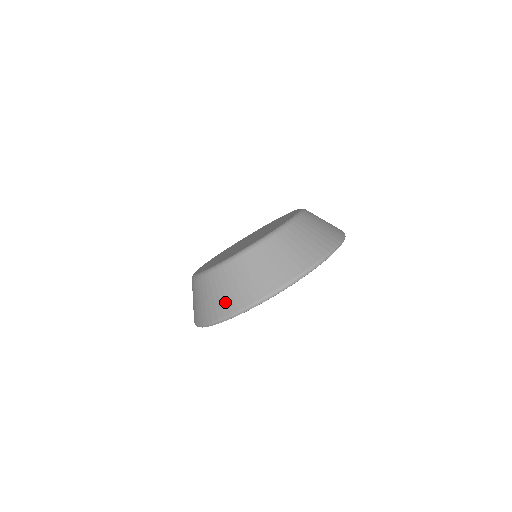
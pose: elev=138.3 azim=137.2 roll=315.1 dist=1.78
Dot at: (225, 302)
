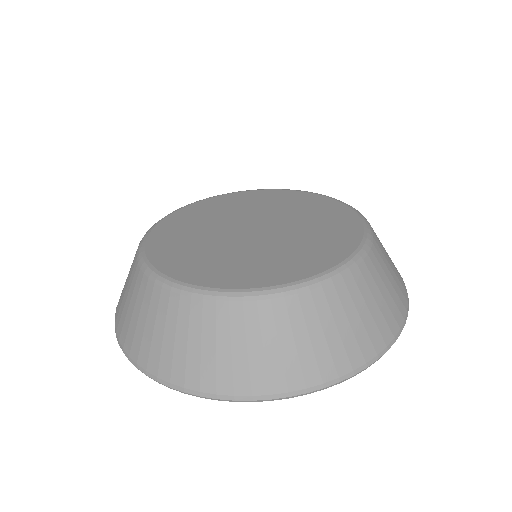
Dot at: (245, 370)
